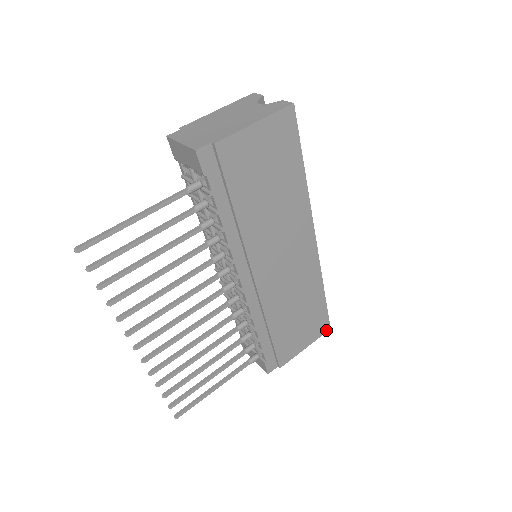
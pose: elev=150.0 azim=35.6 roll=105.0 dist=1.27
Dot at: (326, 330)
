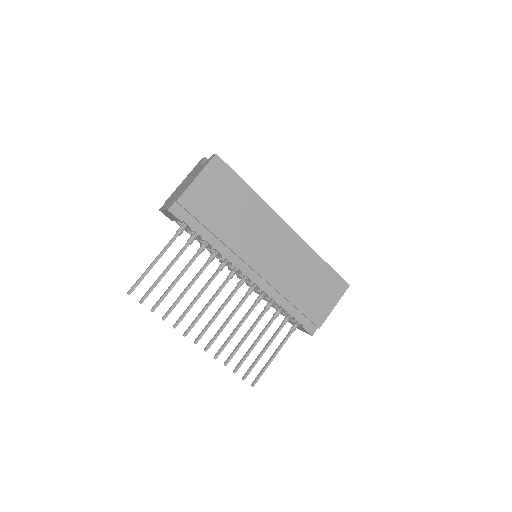
Dot at: (346, 288)
